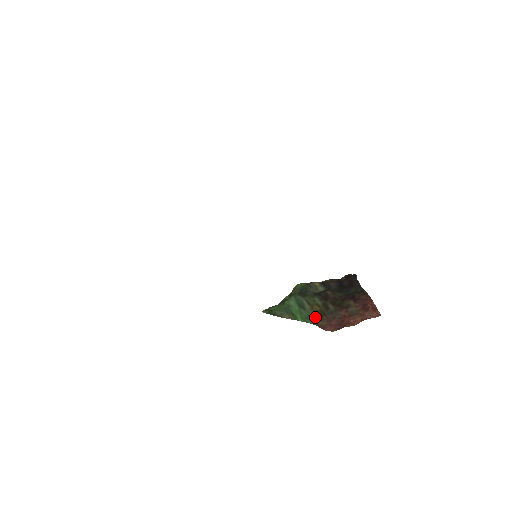
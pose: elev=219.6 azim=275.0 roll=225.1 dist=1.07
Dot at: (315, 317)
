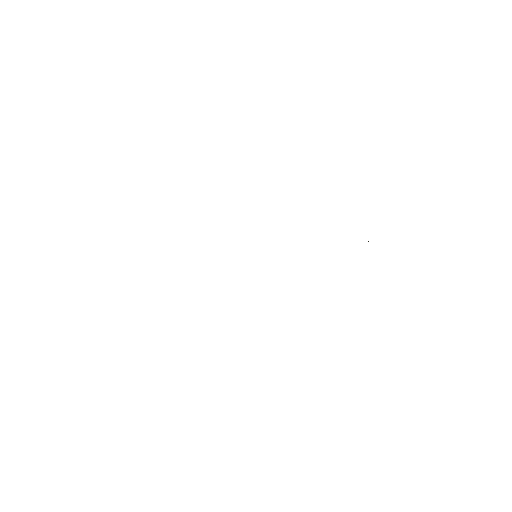
Dot at: occluded
